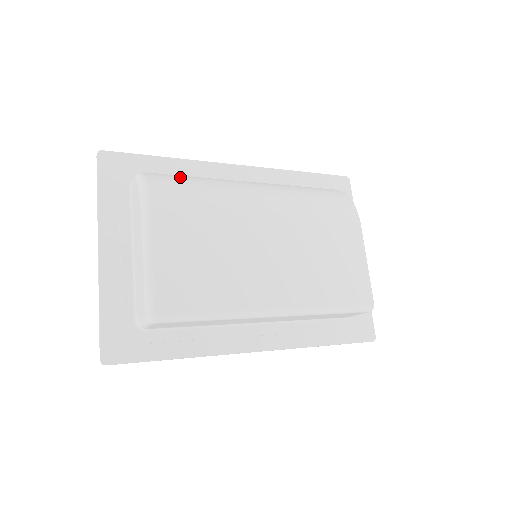
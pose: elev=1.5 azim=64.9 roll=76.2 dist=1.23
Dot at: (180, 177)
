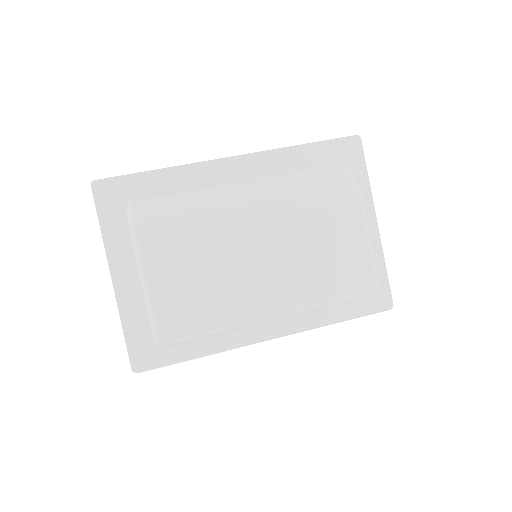
Dot at: (167, 198)
